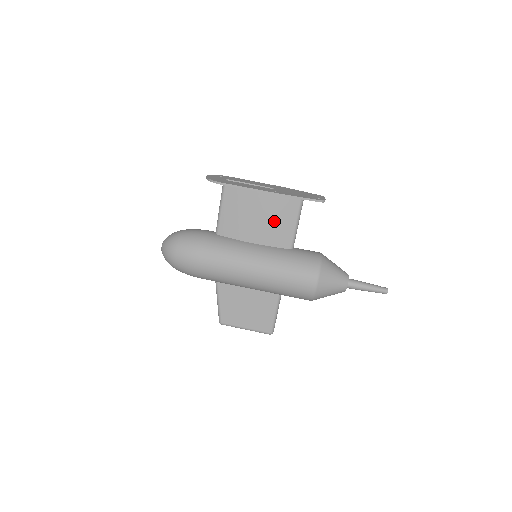
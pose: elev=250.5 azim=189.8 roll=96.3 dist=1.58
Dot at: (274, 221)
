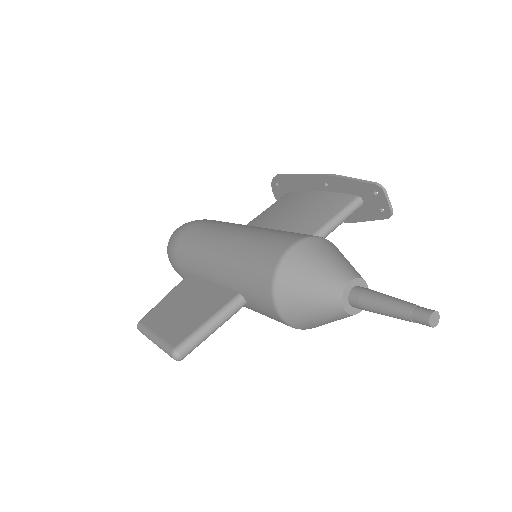
Dot at: (306, 215)
